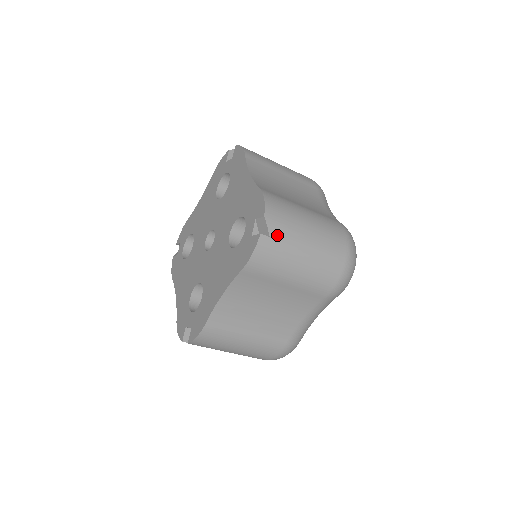
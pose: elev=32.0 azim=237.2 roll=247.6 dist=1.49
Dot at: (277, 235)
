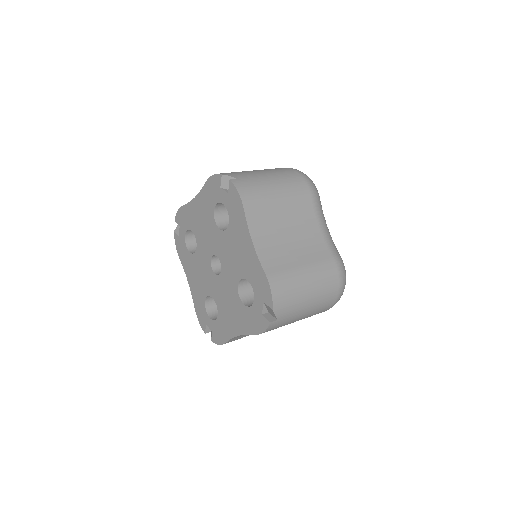
Dot at: (283, 316)
